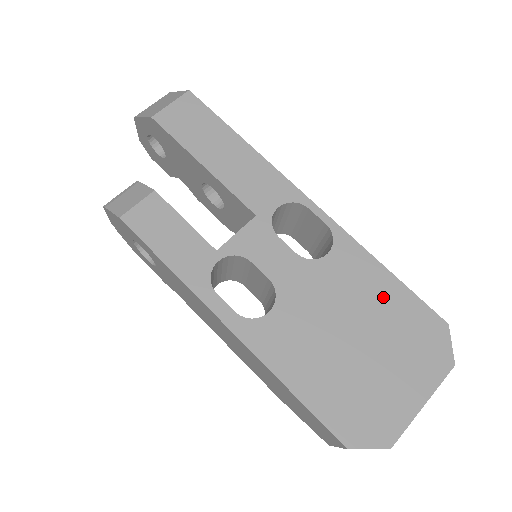
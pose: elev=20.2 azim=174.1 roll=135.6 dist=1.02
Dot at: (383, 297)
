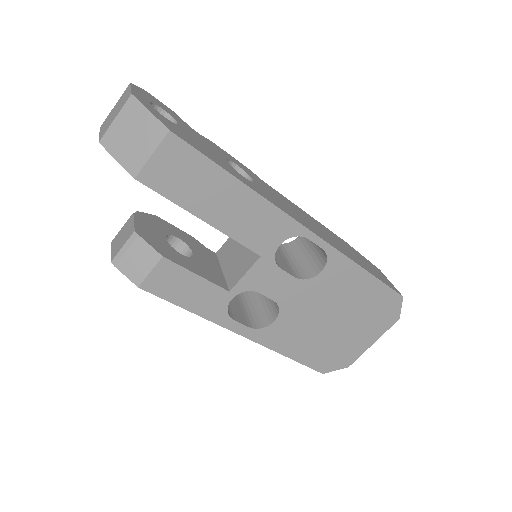
Dot at: (360, 291)
